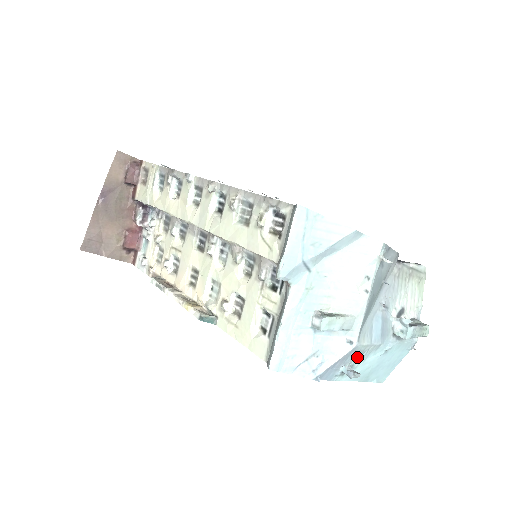
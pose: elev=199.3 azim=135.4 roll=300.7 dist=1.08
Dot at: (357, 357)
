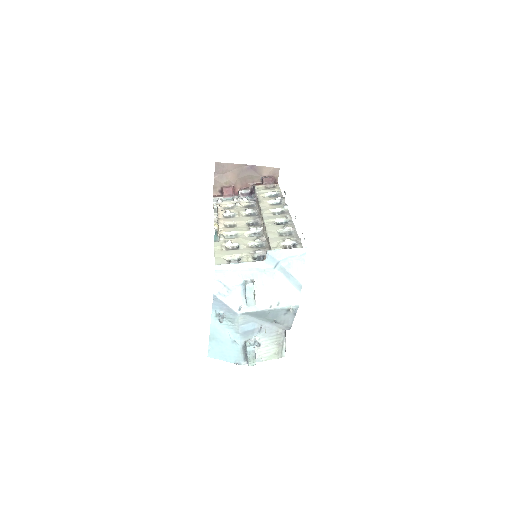
Dot at: (230, 320)
